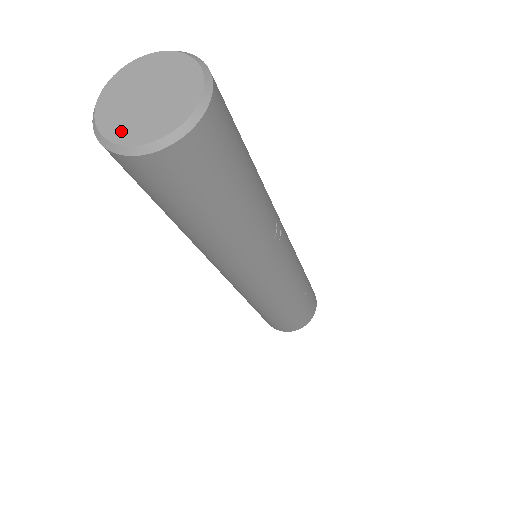
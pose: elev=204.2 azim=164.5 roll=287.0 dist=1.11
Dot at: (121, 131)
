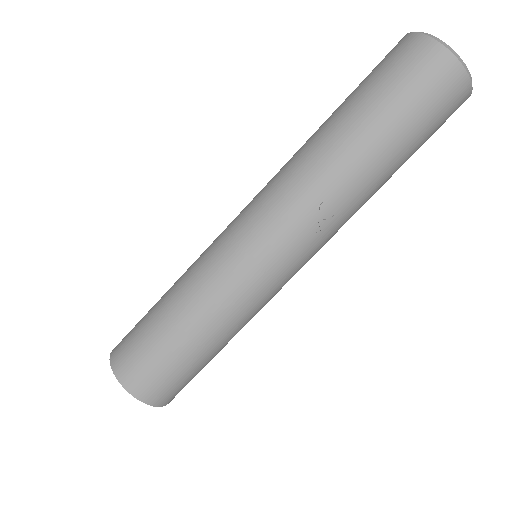
Dot at: occluded
